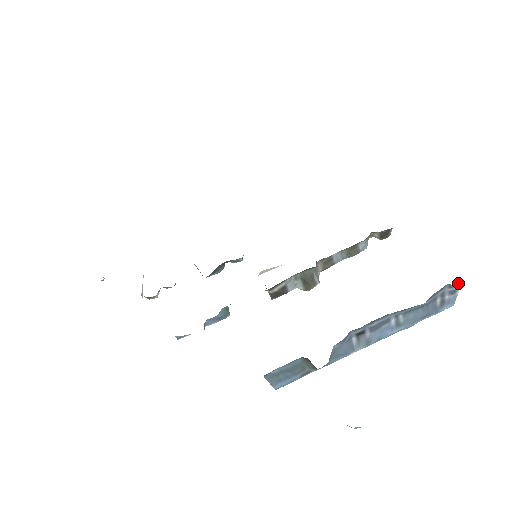
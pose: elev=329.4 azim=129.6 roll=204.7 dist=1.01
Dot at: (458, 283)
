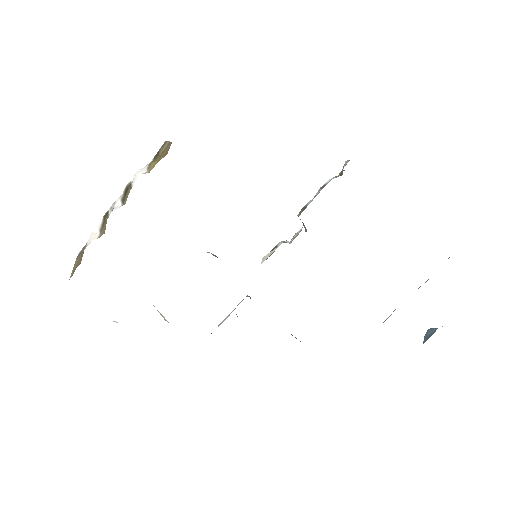
Dot at: occluded
